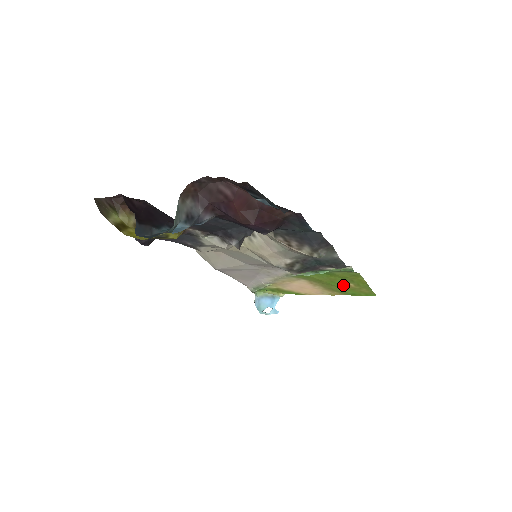
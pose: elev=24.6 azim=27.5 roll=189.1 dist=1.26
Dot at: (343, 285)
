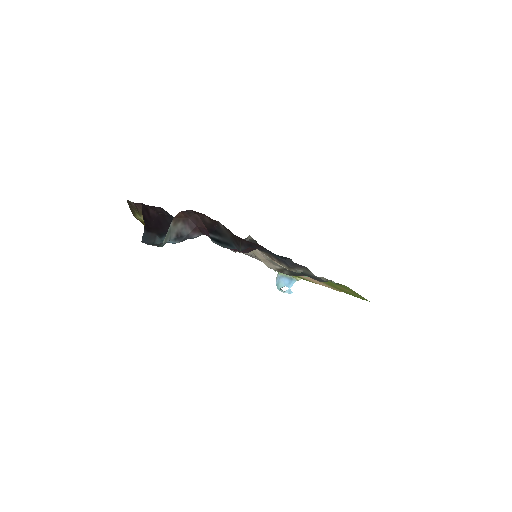
Dot at: (340, 288)
